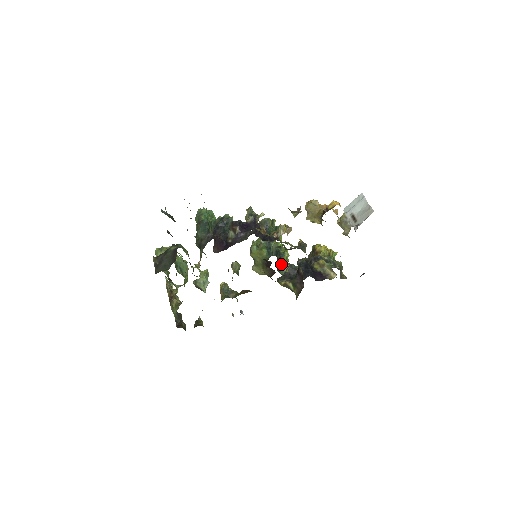
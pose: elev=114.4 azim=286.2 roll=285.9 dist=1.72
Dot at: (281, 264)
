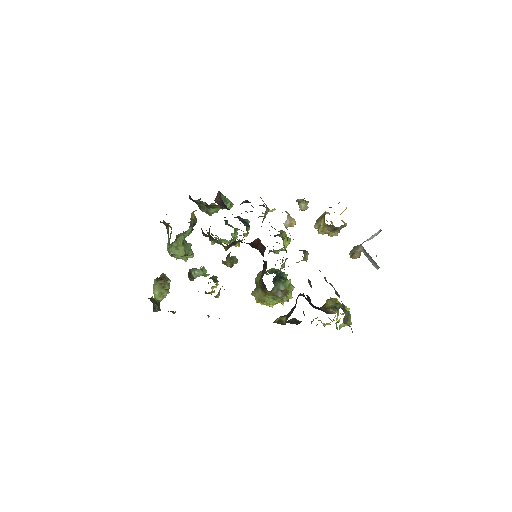
Dot at: (280, 281)
